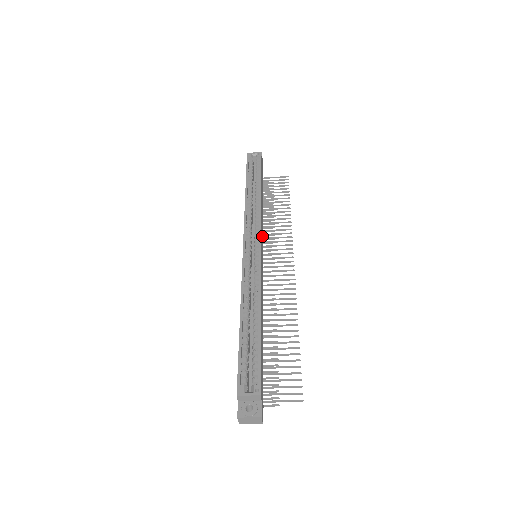
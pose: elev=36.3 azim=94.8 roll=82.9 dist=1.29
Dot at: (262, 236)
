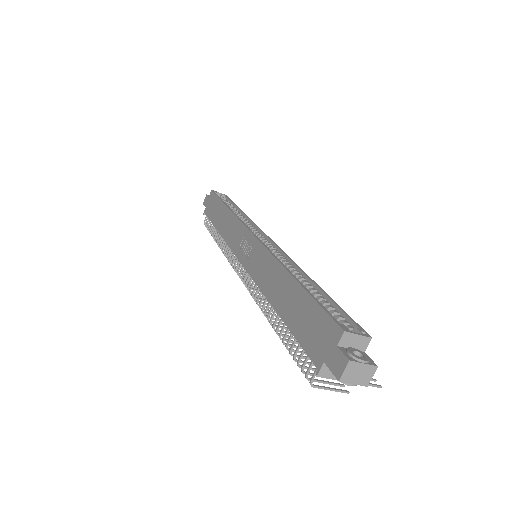
Dot at: occluded
